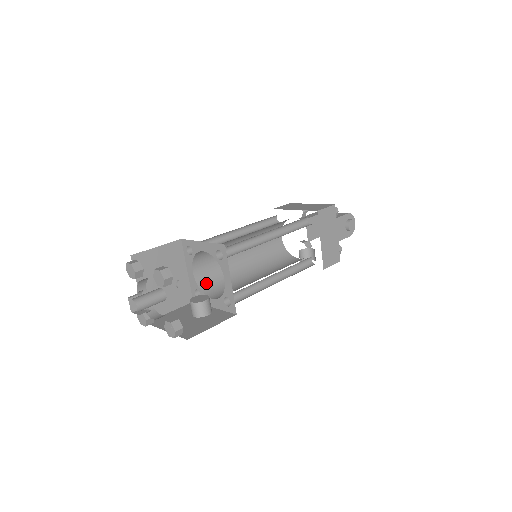
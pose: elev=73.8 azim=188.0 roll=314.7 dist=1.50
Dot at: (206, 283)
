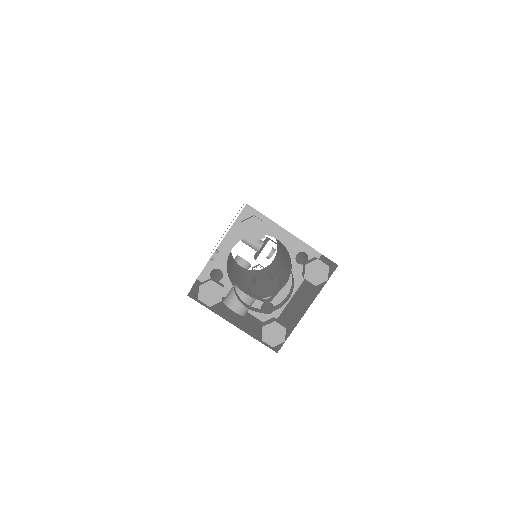
Dot at: (227, 266)
